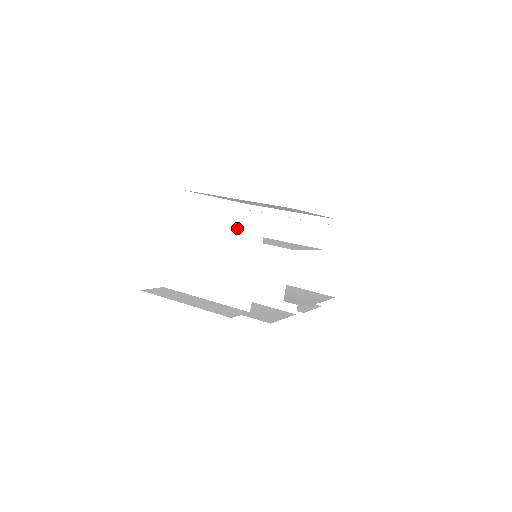
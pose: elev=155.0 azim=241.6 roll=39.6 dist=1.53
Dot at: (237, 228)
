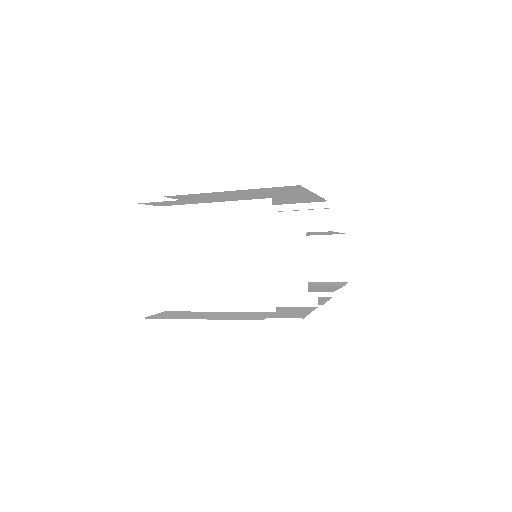
Dot at: (239, 222)
